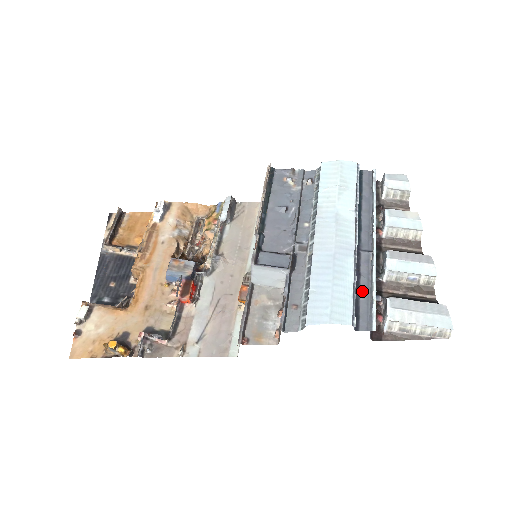
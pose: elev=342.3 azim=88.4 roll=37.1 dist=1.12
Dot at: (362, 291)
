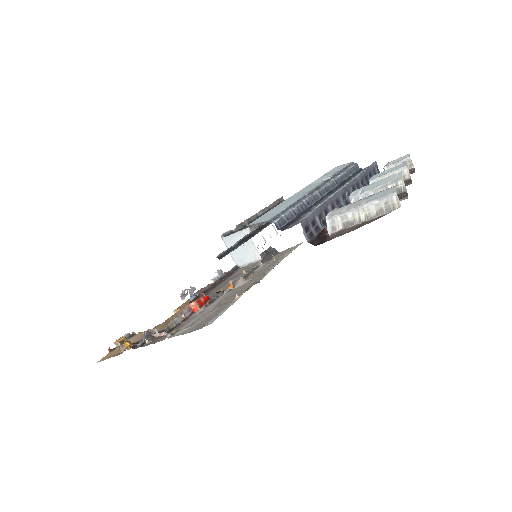
Dot at: (307, 212)
